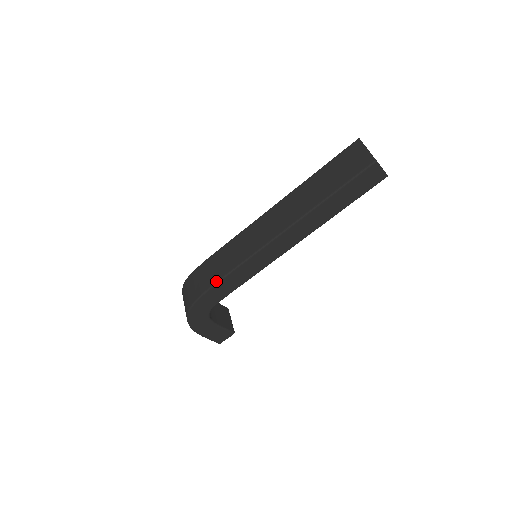
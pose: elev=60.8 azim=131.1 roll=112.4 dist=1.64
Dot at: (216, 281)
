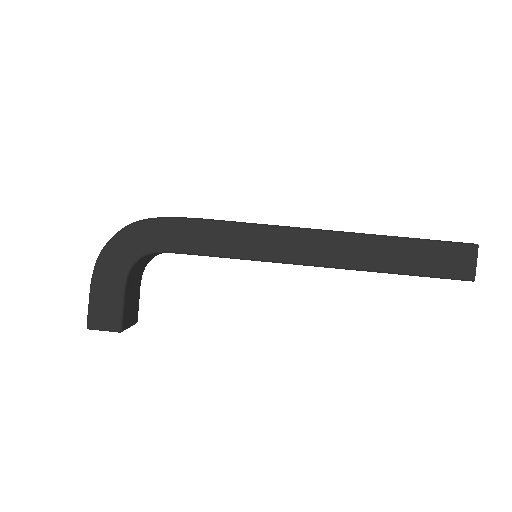
Dot at: (201, 218)
